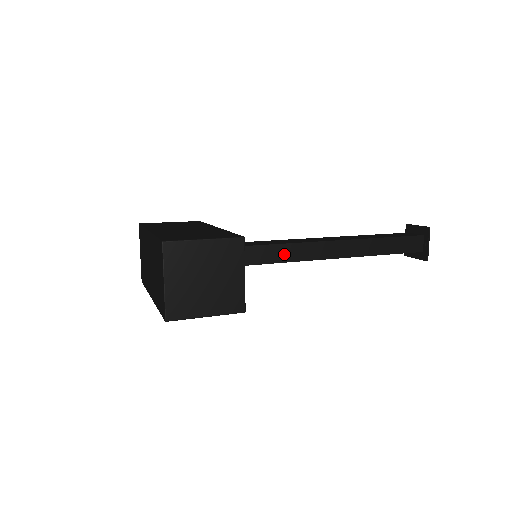
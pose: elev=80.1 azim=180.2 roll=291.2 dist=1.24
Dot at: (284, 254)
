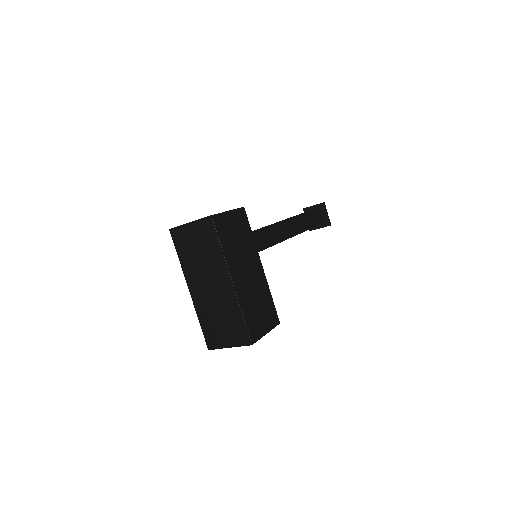
Dot at: occluded
